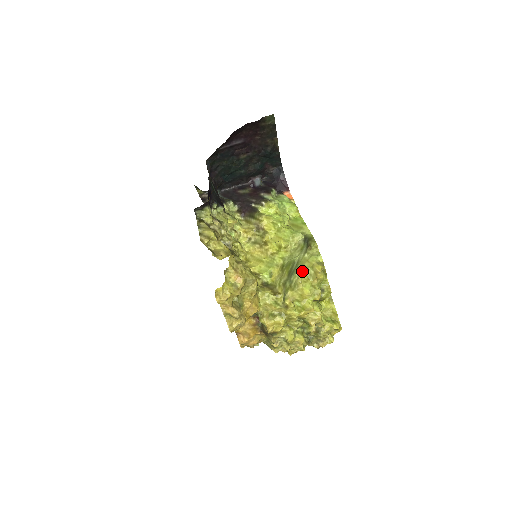
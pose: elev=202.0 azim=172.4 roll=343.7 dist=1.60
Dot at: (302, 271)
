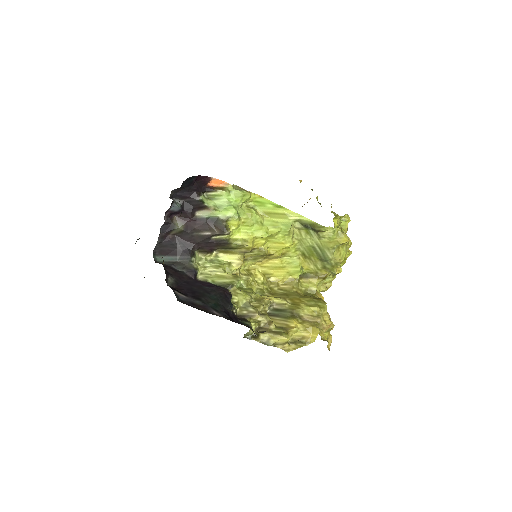
Dot at: (334, 253)
